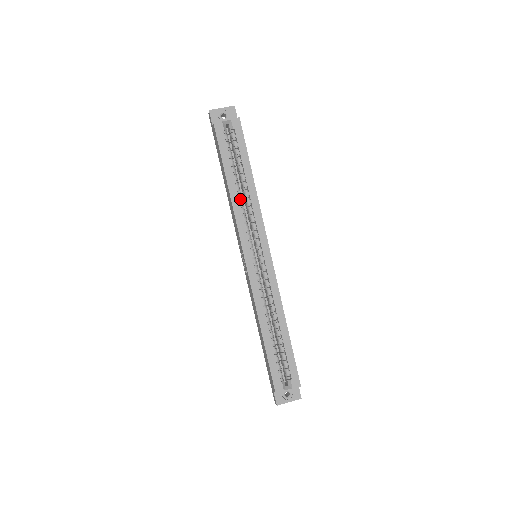
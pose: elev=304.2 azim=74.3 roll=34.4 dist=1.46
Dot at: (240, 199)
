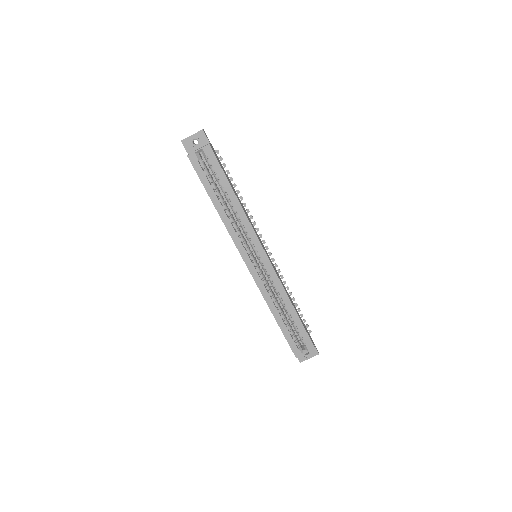
Dot at: (230, 214)
